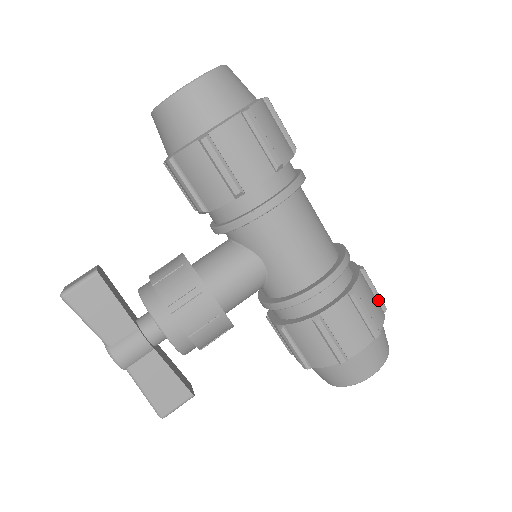
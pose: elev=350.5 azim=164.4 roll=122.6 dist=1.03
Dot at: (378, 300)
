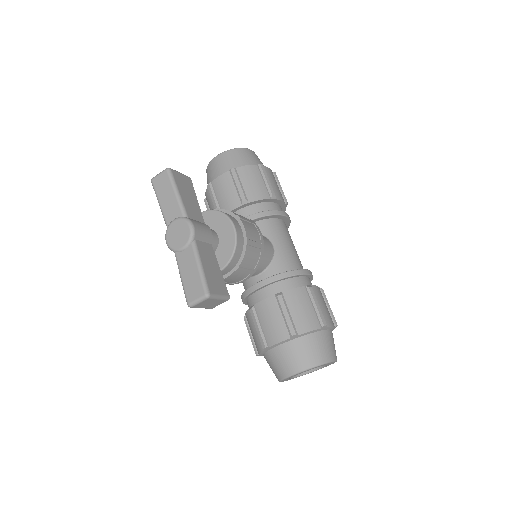
Dot at: occluded
